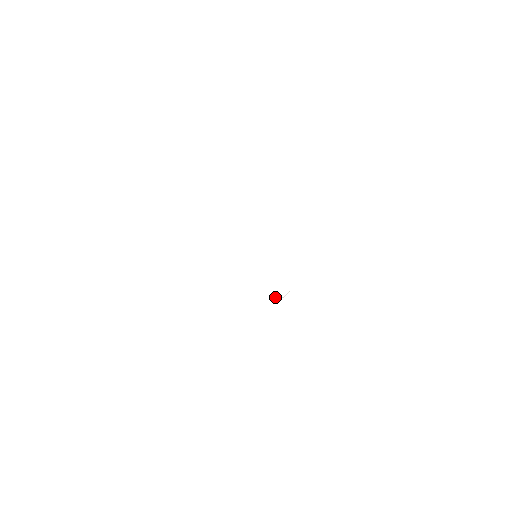
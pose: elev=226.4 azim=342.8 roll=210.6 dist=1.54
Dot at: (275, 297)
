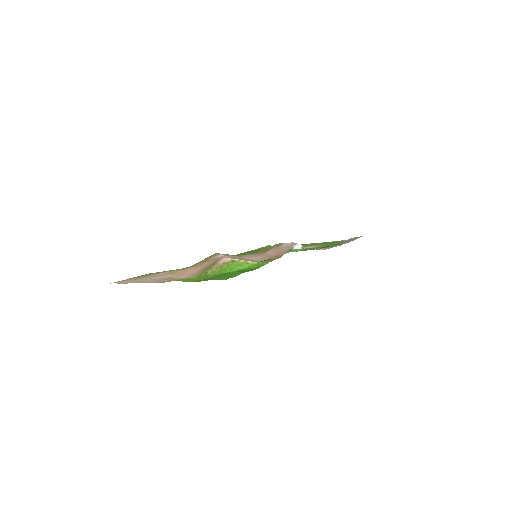
Dot at: occluded
